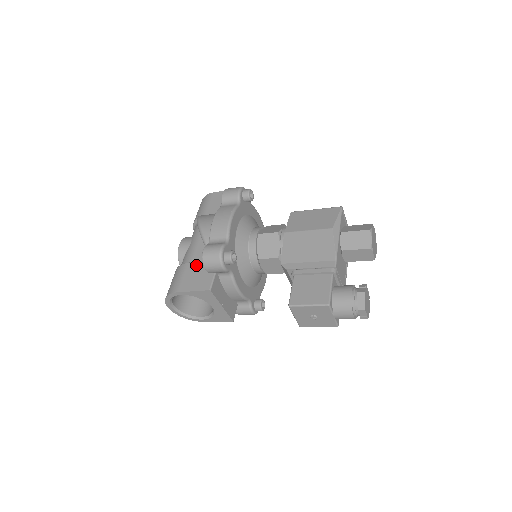
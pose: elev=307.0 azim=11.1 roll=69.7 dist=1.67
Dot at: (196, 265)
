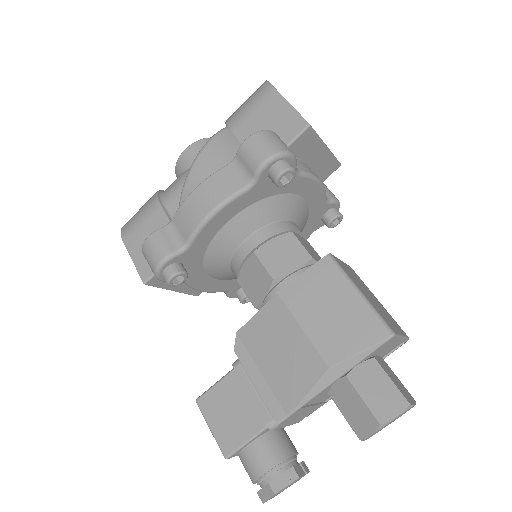
Dot at: (162, 222)
